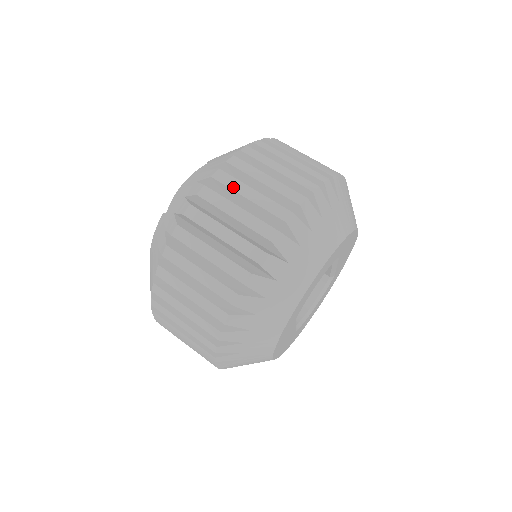
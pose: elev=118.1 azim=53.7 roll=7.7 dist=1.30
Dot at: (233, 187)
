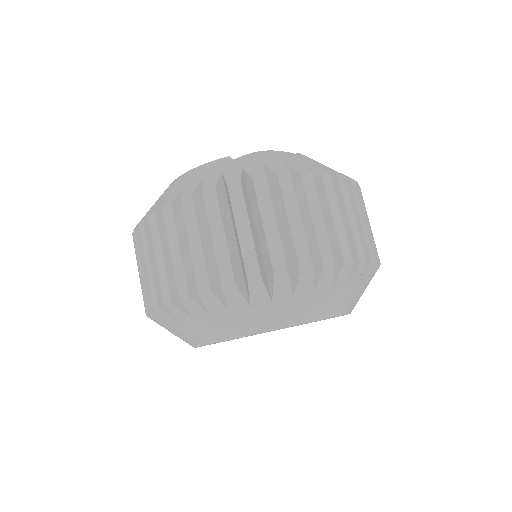
Dot at: (310, 198)
